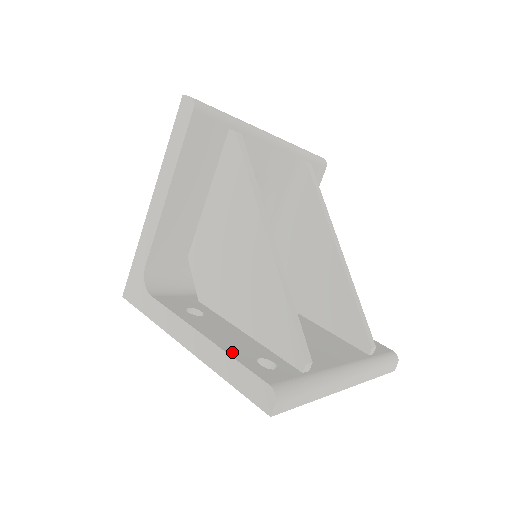
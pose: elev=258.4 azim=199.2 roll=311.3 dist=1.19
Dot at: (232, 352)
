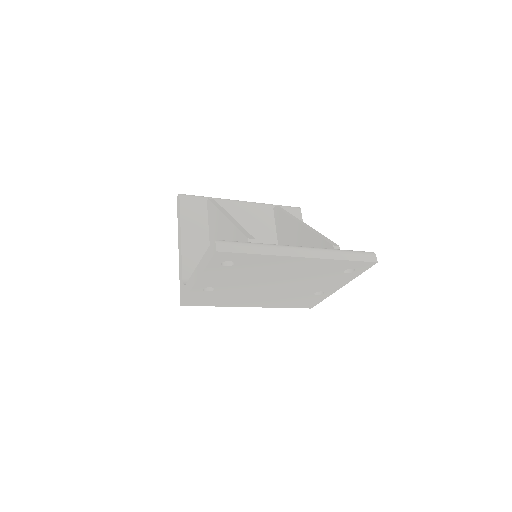
Dot at: occluded
